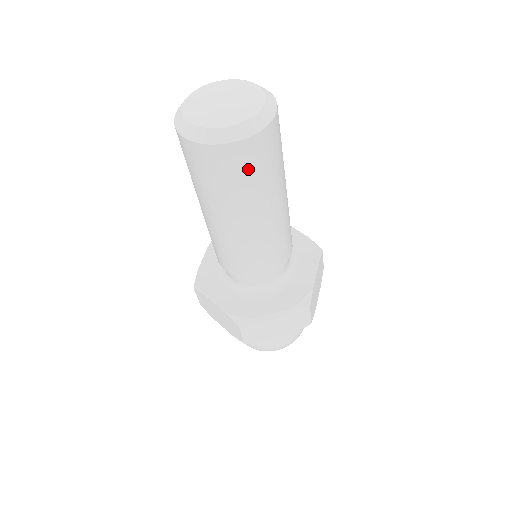
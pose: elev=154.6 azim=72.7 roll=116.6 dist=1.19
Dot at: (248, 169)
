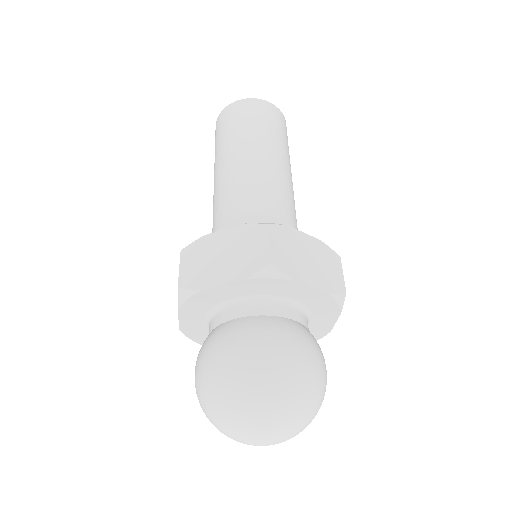
Dot at: (277, 123)
